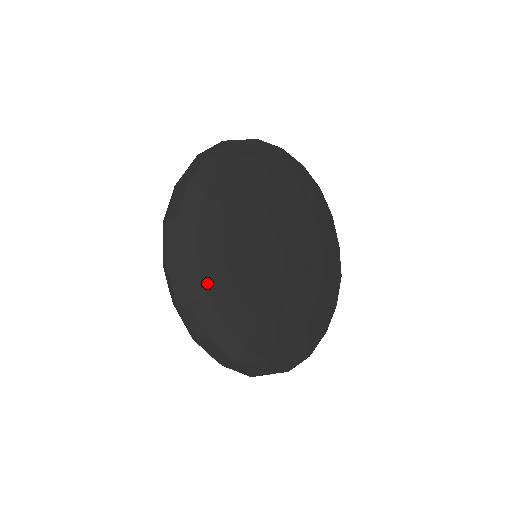
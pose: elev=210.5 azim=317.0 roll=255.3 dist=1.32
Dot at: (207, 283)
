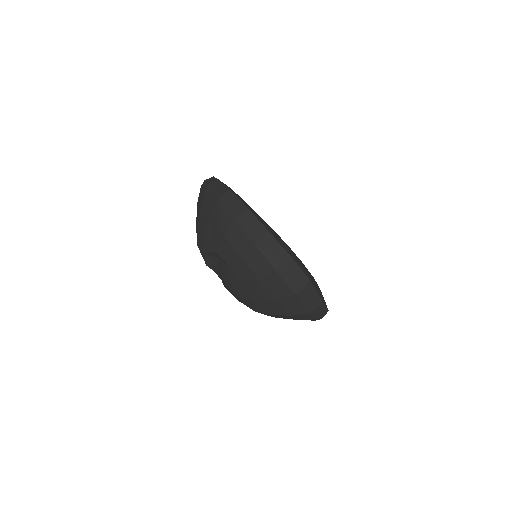
Dot at: (268, 226)
